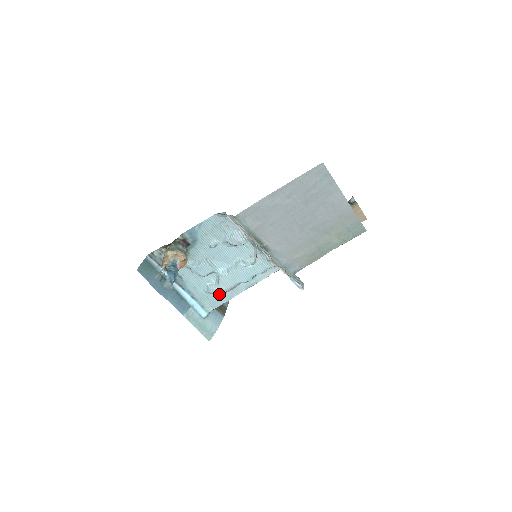
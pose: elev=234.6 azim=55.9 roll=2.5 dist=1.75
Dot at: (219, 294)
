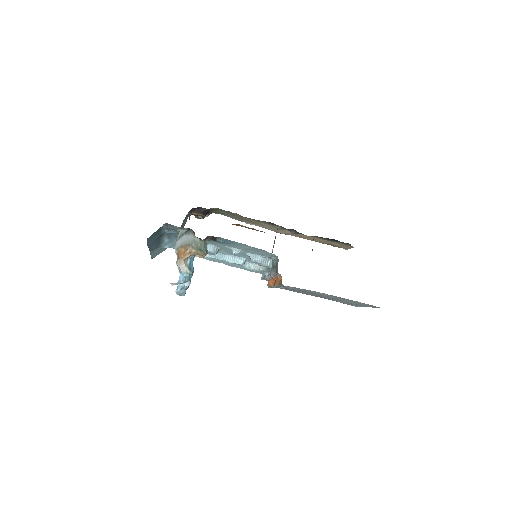
Dot at: occluded
